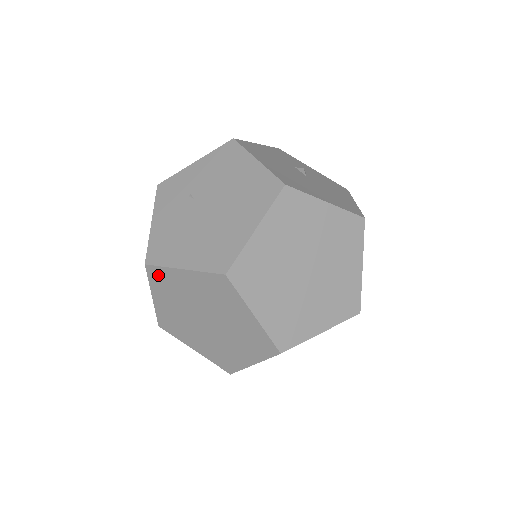
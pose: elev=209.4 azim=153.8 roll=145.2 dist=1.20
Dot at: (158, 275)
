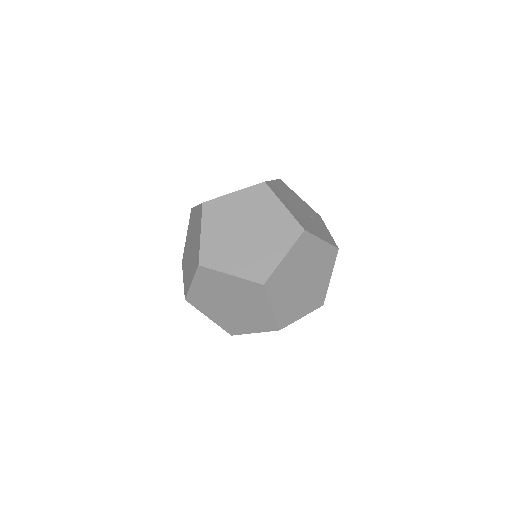
Dot at: (193, 300)
